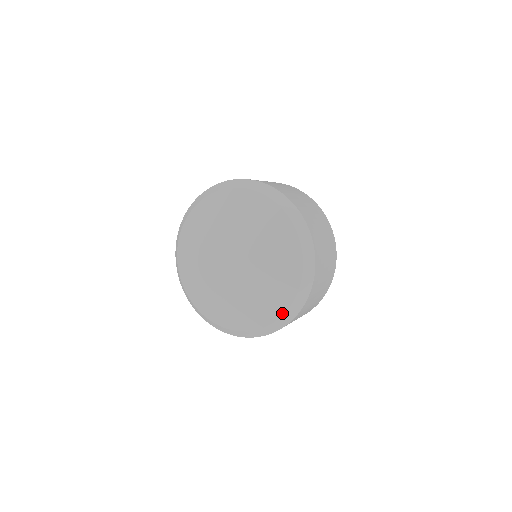
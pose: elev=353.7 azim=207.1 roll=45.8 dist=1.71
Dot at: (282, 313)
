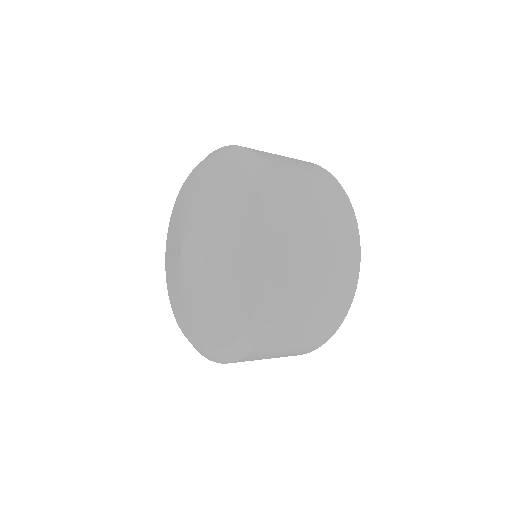
Dot at: (254, 306)
